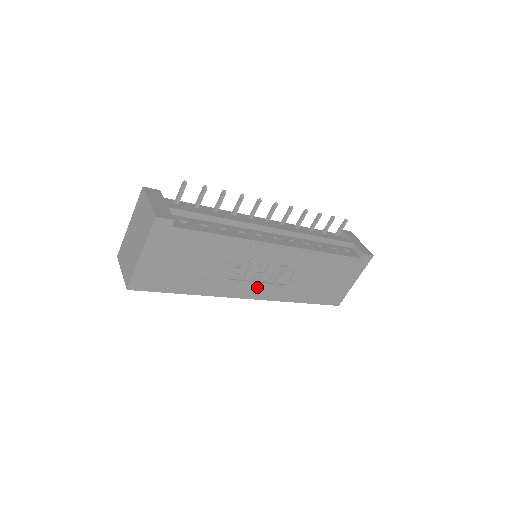
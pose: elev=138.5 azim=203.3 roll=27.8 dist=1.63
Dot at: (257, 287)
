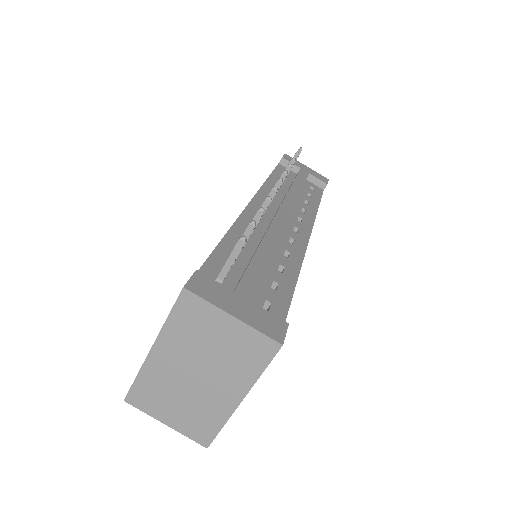
Dot at: occluded
